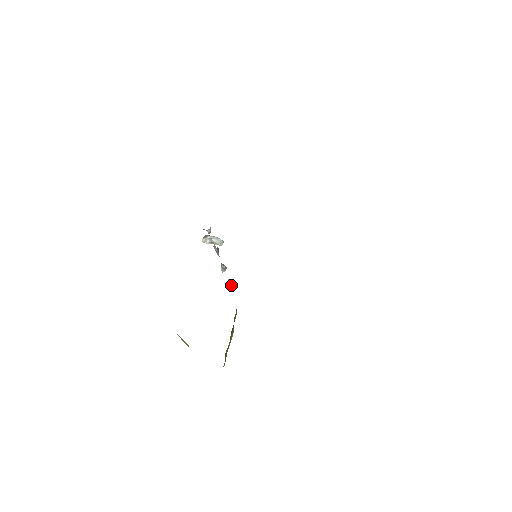
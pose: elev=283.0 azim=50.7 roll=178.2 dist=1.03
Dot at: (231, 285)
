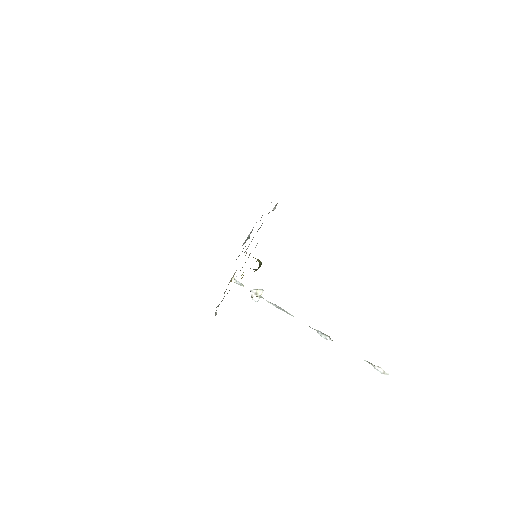
Dot at: (379, 368)
